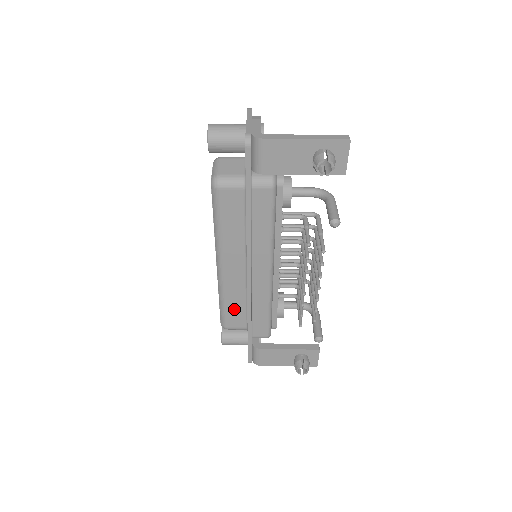
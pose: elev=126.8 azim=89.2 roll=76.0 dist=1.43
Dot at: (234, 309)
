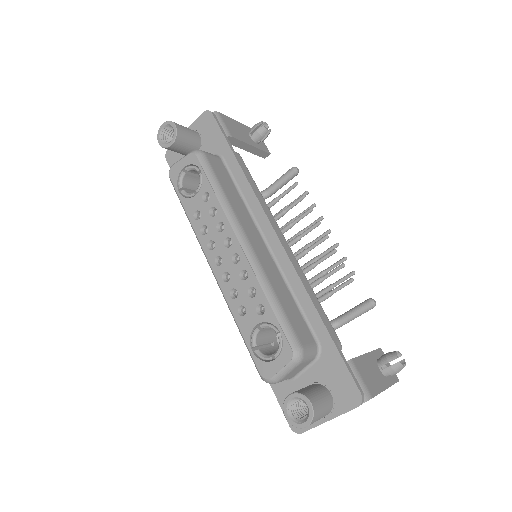
Dot at: (289, 309)
